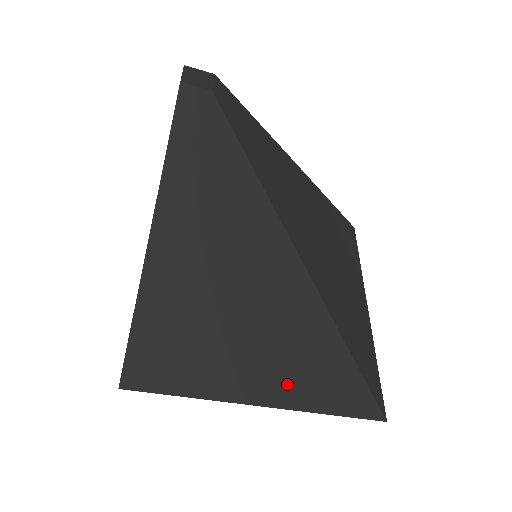
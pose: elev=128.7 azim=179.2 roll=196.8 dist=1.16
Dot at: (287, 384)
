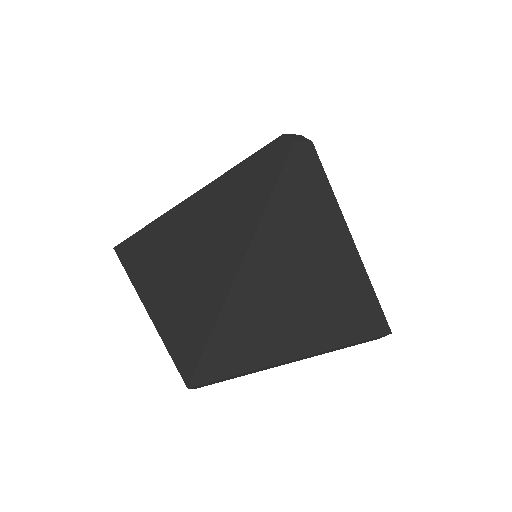
Dot at: (167, 303)
